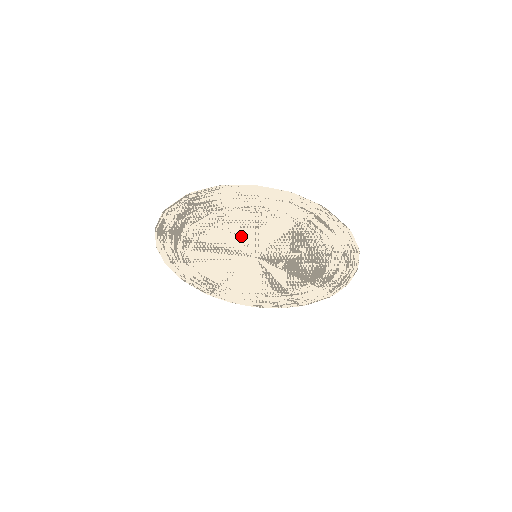
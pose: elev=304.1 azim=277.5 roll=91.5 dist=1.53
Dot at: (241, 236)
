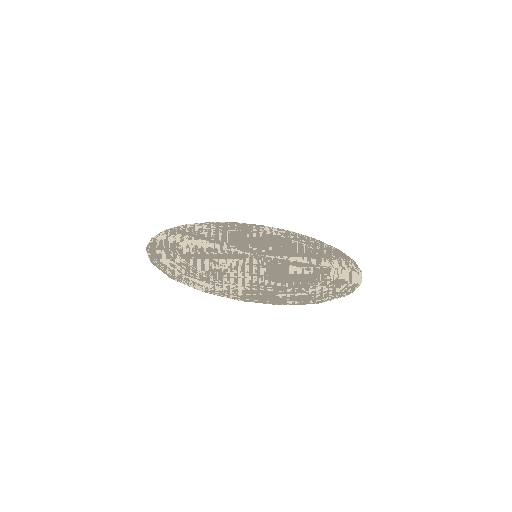
Dot at: (237, 264)
